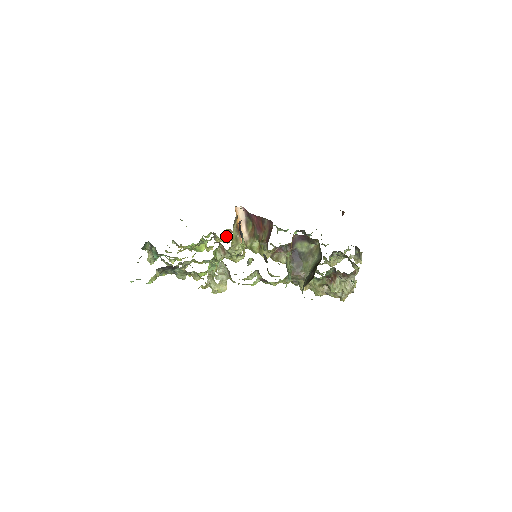
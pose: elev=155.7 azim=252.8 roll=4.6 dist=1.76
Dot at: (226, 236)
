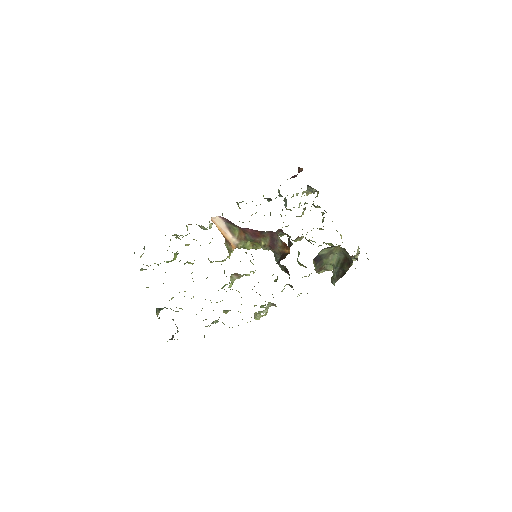
Dot at: (189, 233)
